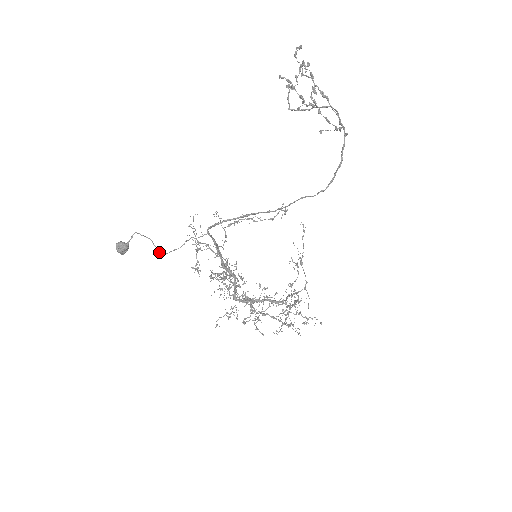
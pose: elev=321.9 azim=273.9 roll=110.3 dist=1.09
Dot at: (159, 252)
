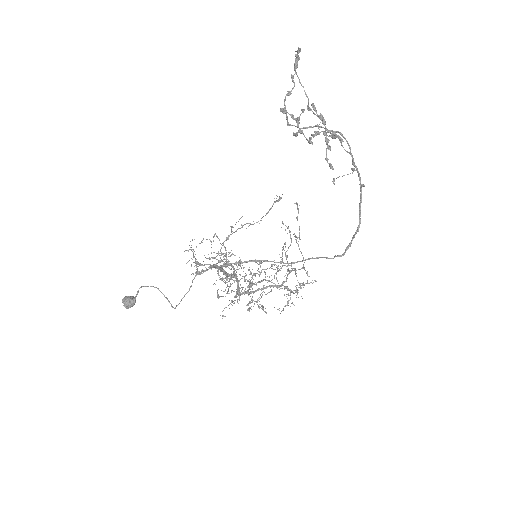
Dot at: (168, 300)
